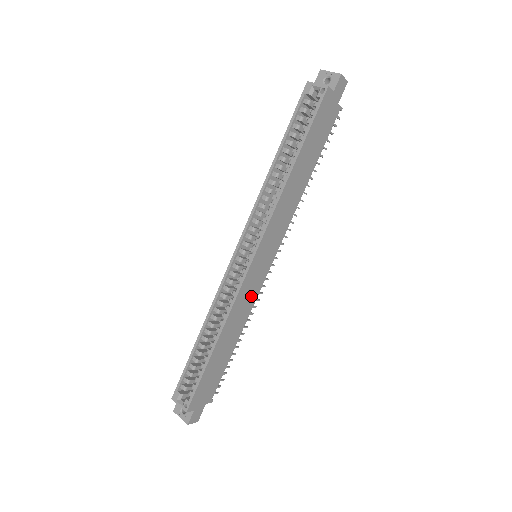
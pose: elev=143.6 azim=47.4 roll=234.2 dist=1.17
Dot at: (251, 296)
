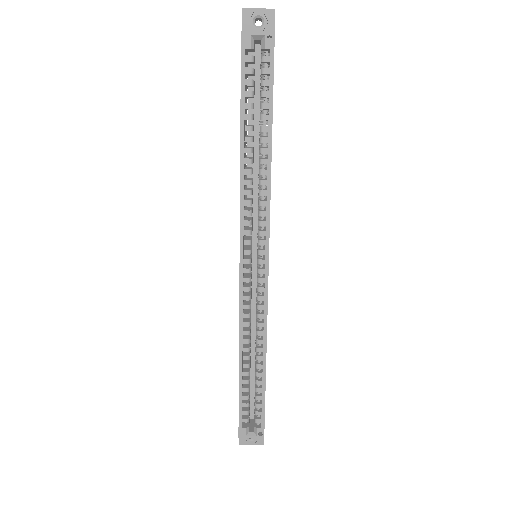
Dot at: occluded
